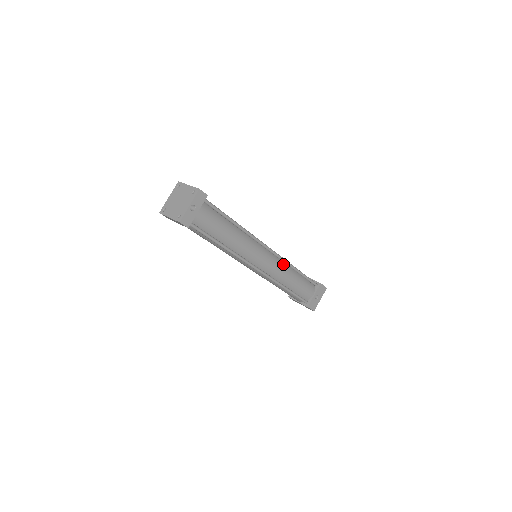
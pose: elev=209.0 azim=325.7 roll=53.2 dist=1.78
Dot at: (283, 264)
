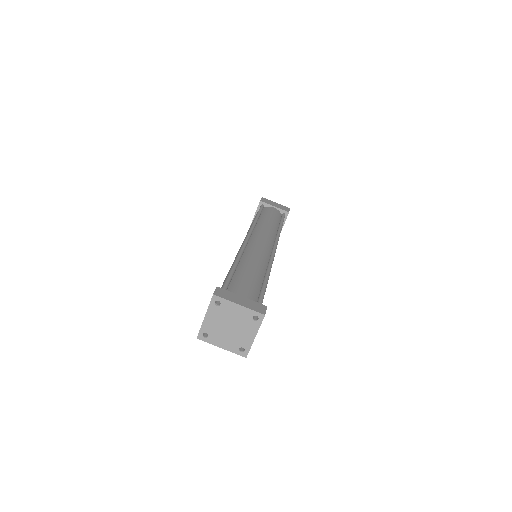
Dot at: occluded
